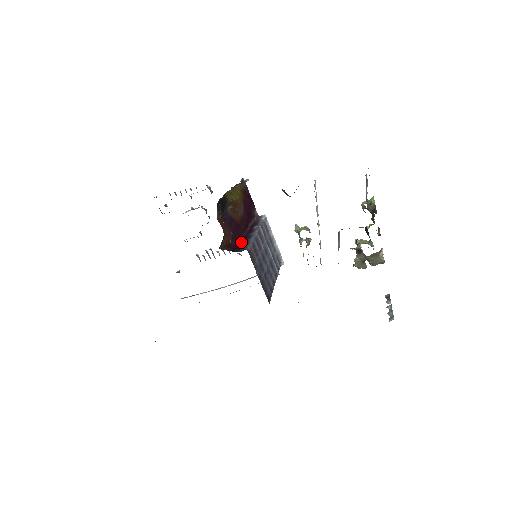
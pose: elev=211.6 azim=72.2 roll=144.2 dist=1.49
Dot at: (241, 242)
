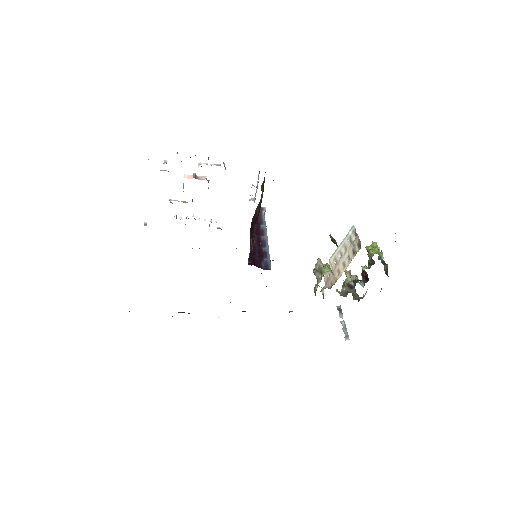
Dot at: (257, 249)
